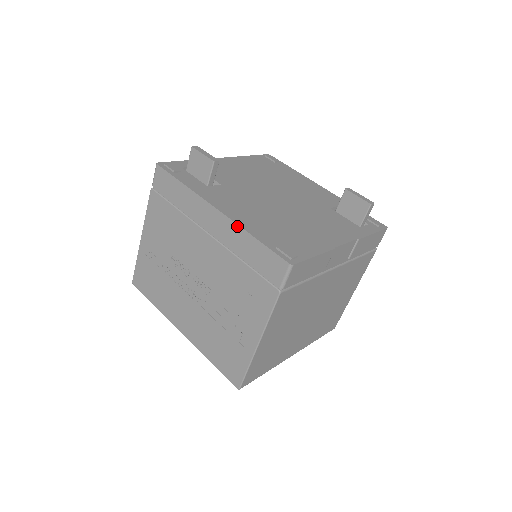
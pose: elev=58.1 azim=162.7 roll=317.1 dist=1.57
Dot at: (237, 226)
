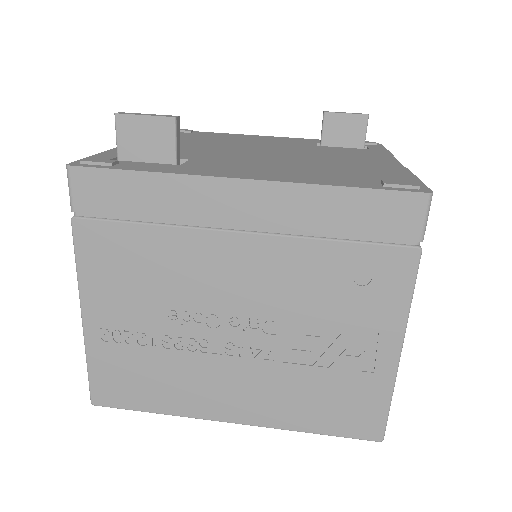
Dot at: (299, 186)
